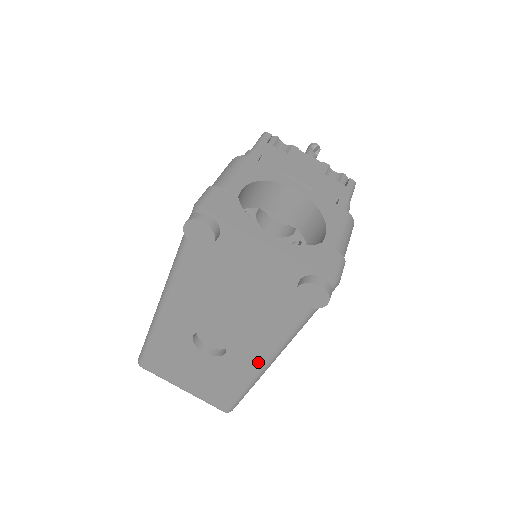
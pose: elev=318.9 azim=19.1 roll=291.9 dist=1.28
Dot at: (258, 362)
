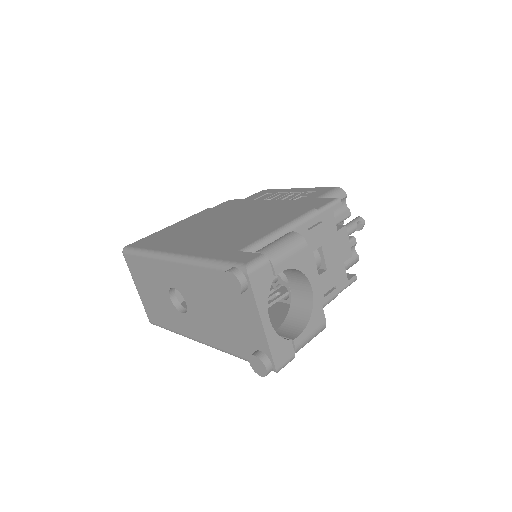
Dot at: (196, 336)
